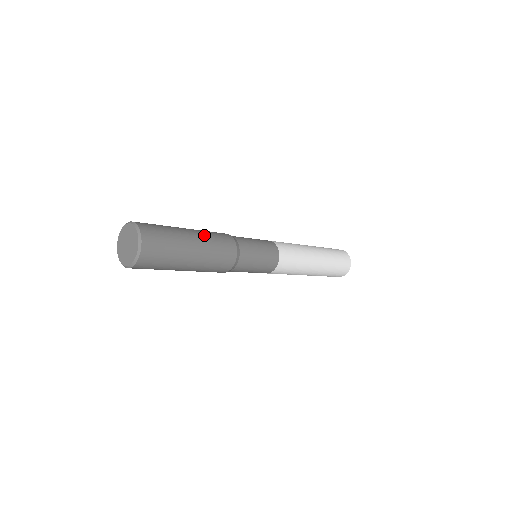
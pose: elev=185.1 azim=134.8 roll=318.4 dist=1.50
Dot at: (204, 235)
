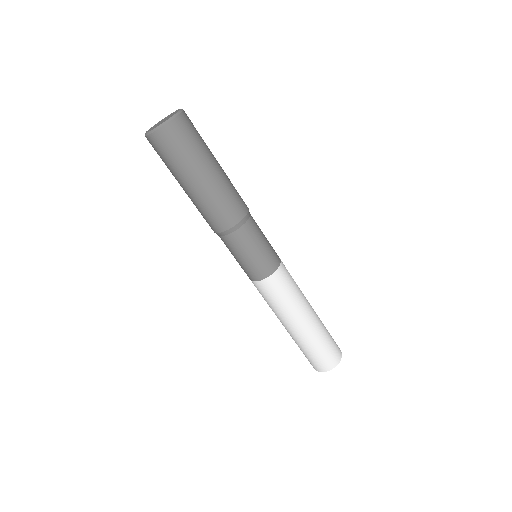
Dot at: (227, 178)
